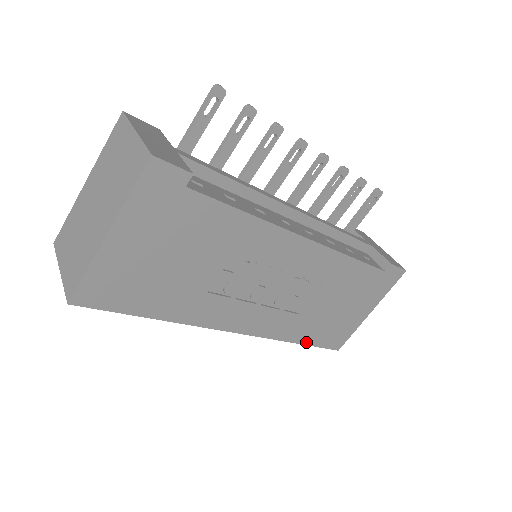
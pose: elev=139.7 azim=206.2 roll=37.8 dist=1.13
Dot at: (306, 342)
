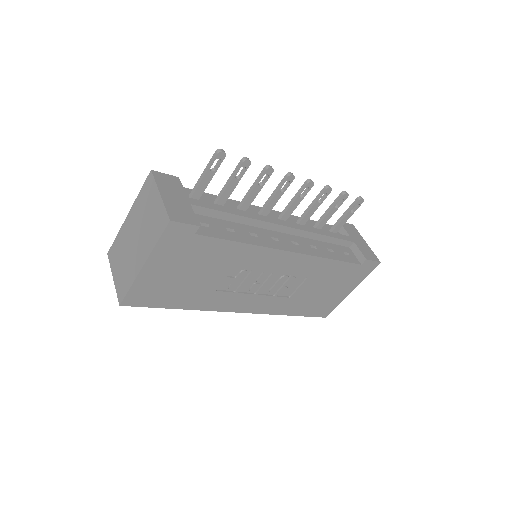
Dot at: (297, 314)
